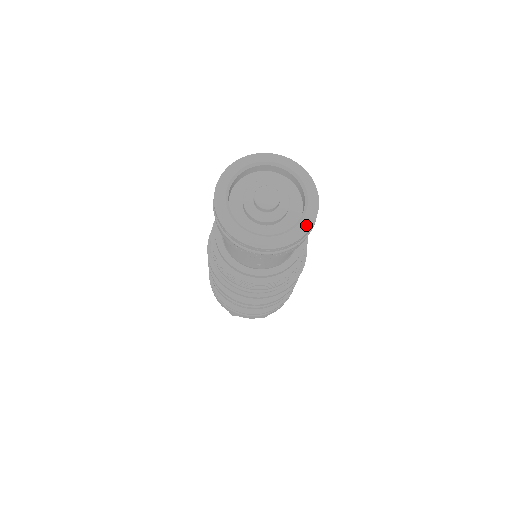
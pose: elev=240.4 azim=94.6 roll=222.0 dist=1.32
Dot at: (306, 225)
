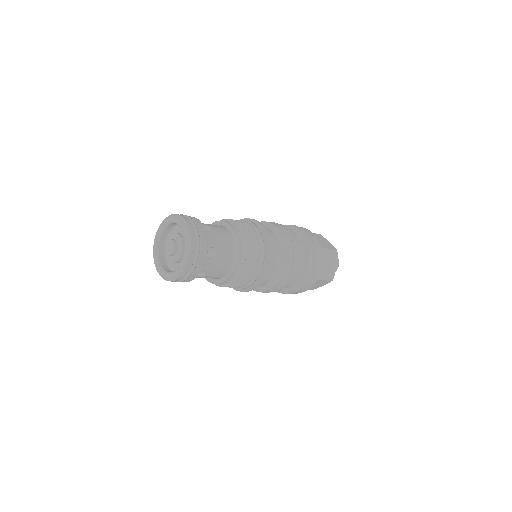
Dot at: (187, 253)
